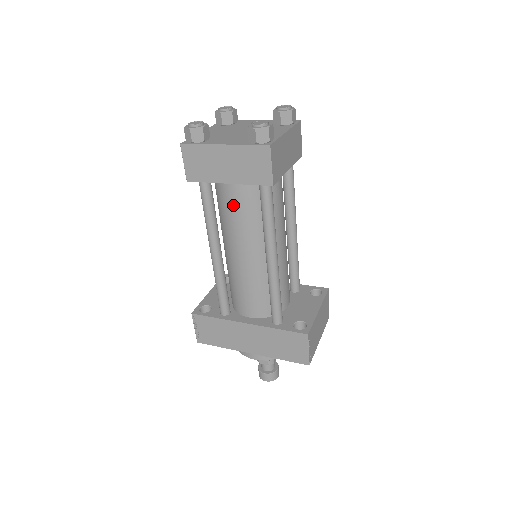
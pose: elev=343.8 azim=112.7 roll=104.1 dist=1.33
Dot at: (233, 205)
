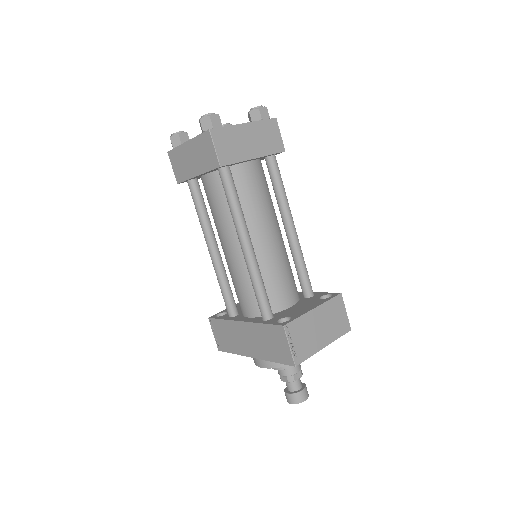
Dot at: (211, 199)
